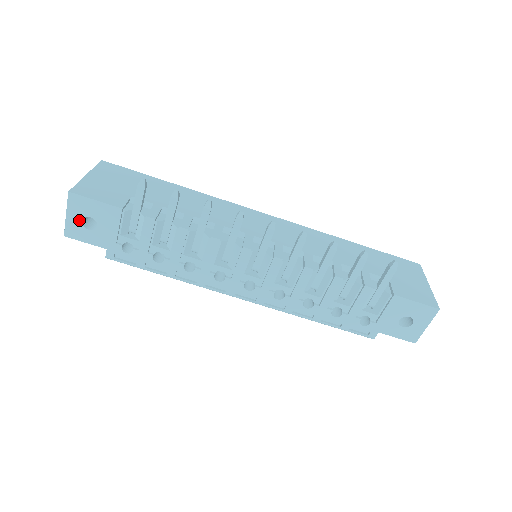
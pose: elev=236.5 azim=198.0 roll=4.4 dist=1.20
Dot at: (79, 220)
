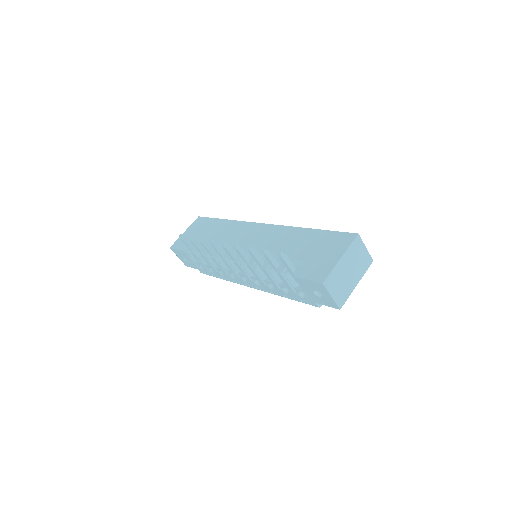
Dot at: (182, 258)
